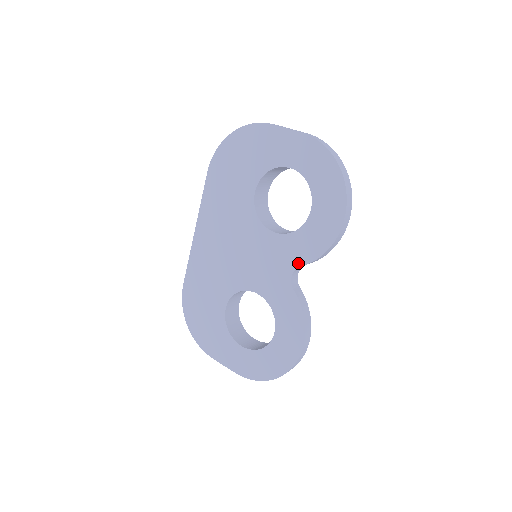
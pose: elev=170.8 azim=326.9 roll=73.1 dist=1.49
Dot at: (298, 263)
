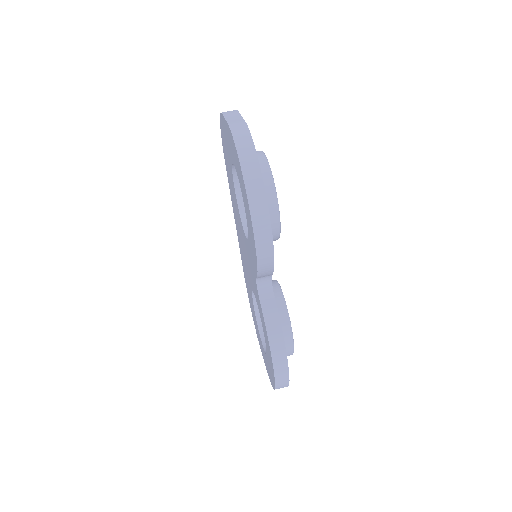
Dot at: (255, 274)
